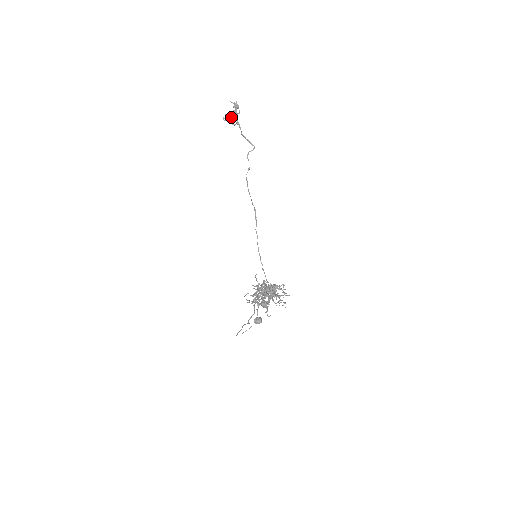
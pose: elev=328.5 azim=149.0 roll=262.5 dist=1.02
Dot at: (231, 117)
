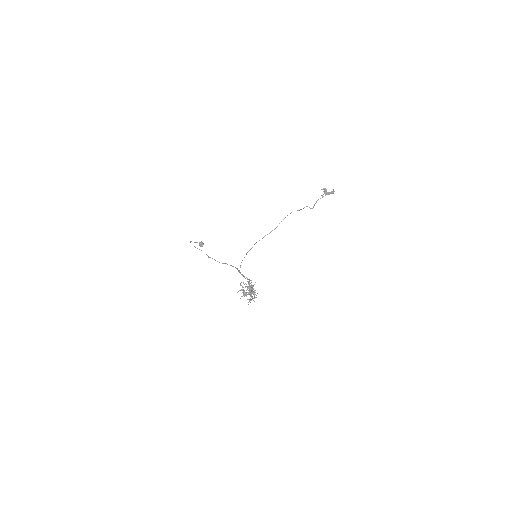
Dot at: (325, 192)
